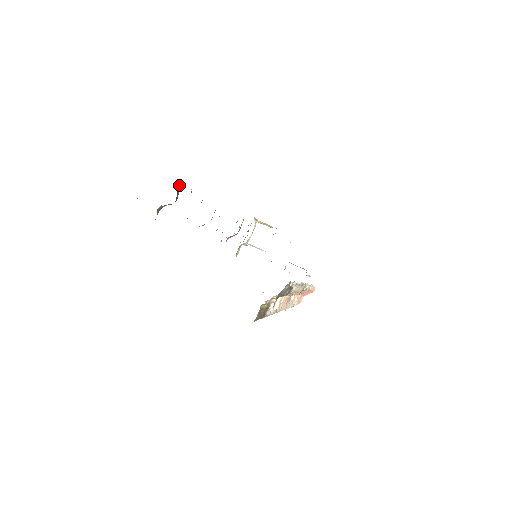
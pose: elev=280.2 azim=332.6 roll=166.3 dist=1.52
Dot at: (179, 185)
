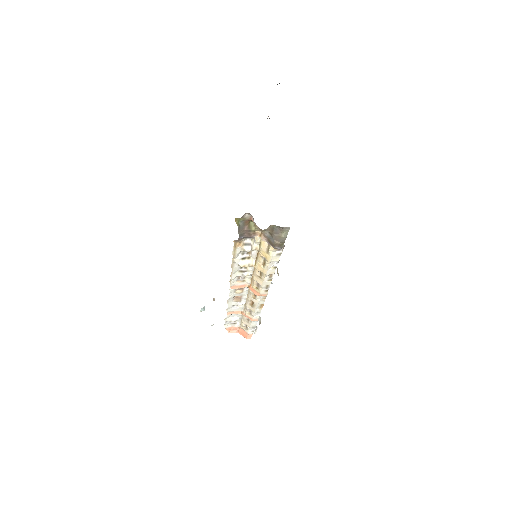
Dot at: occluded
